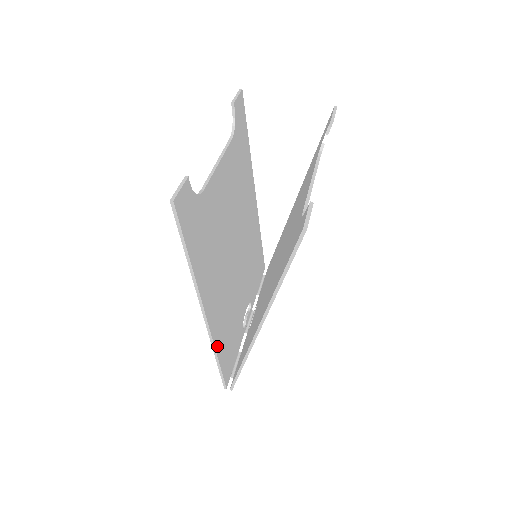
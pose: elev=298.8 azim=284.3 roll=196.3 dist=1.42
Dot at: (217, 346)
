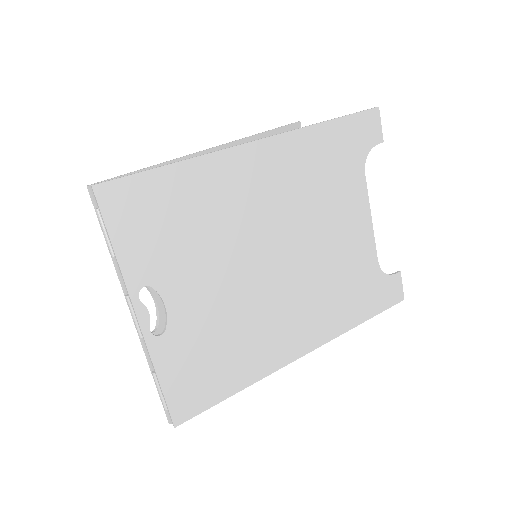
Dot at: occluded
